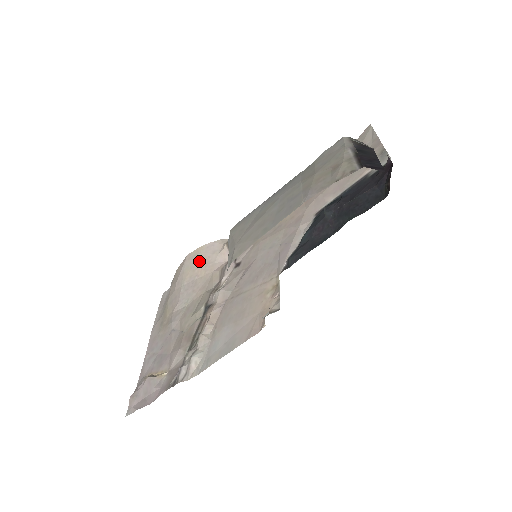
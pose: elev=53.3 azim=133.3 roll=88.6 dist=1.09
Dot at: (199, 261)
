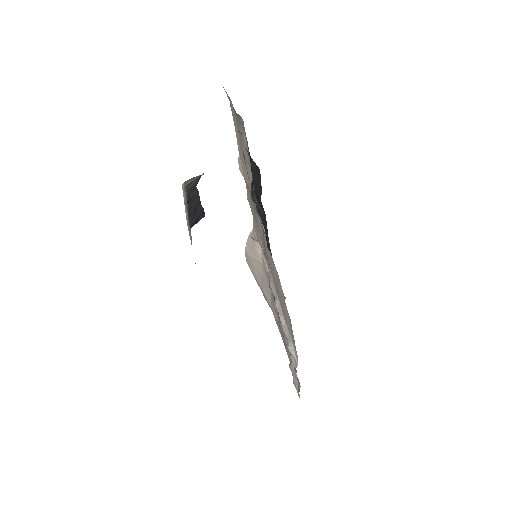
Dot at: (252, 261)
